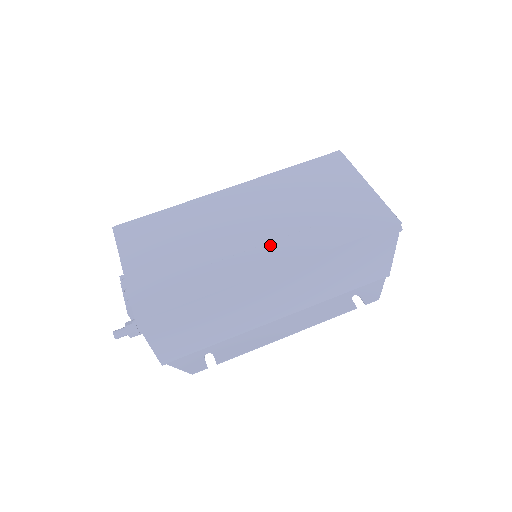
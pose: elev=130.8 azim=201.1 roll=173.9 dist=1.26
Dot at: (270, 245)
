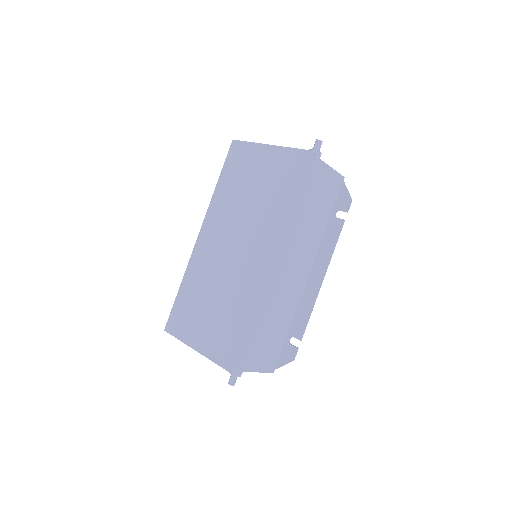
Dot at: (252, 249)
